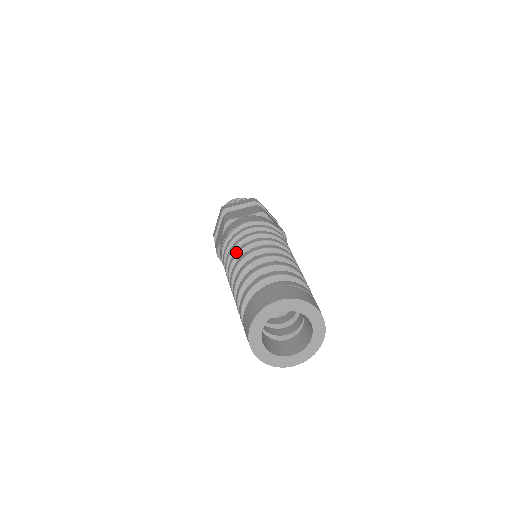
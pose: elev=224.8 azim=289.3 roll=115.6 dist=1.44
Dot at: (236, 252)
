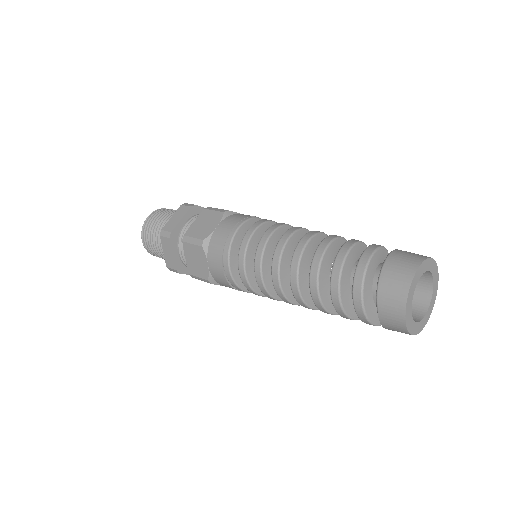
Dot at: (290, 230)
